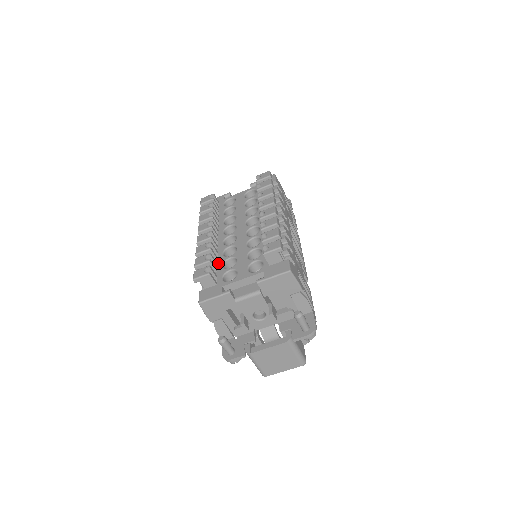
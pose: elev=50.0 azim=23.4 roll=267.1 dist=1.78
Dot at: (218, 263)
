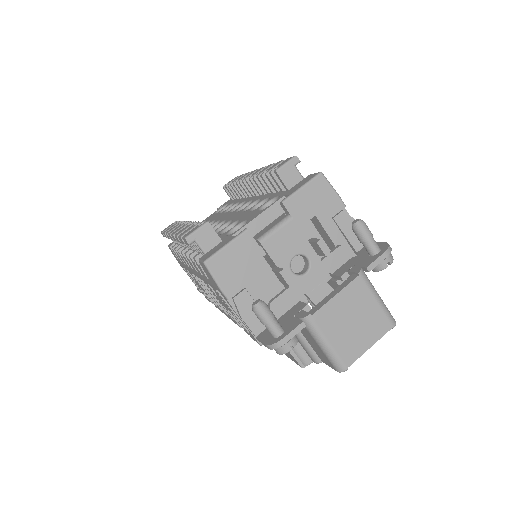
Dot at: occluded
